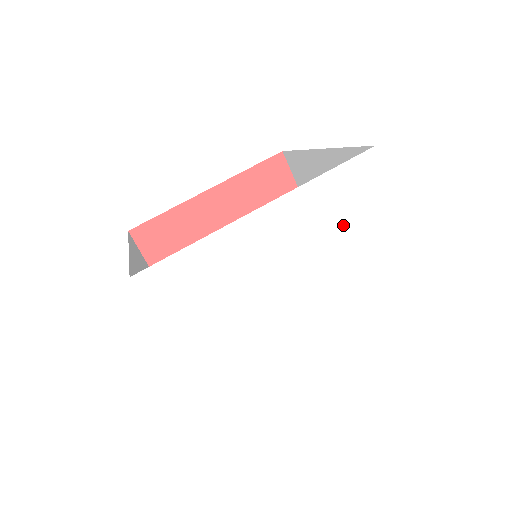
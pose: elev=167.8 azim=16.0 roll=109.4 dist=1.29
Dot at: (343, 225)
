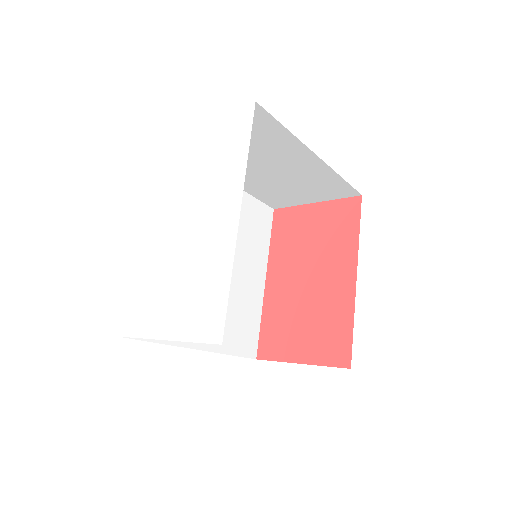
Dot at: (176, 171)
